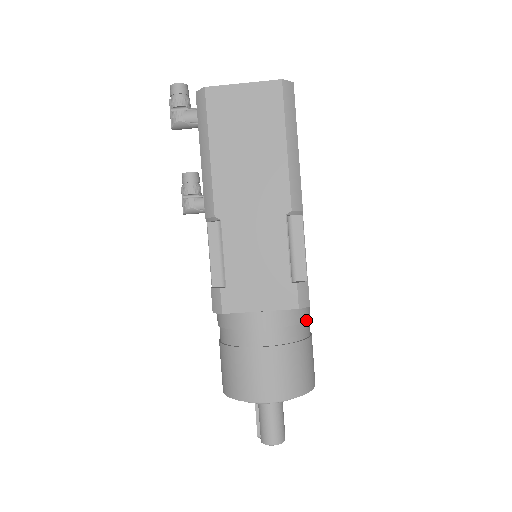
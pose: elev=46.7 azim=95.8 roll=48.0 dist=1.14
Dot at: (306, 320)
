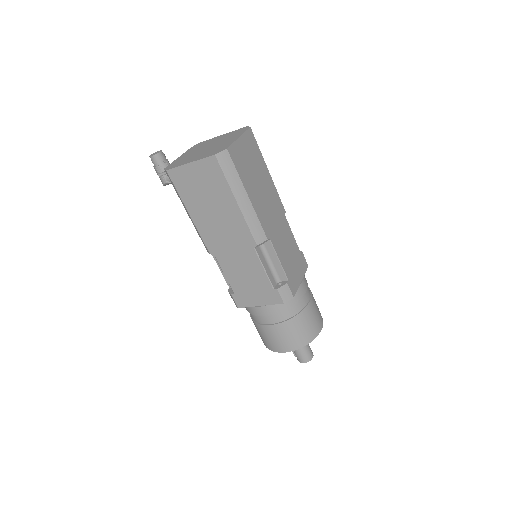
Dot at: (298, 300)
